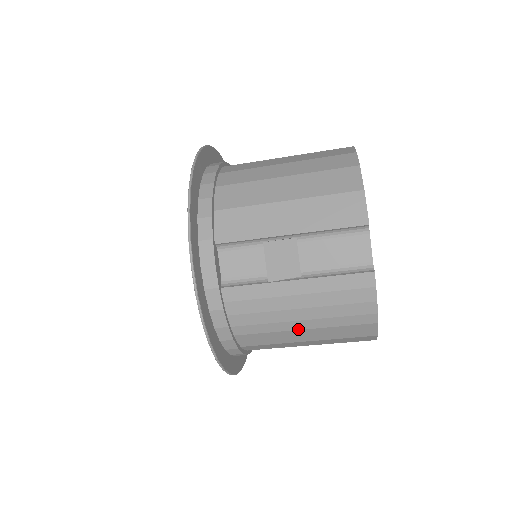
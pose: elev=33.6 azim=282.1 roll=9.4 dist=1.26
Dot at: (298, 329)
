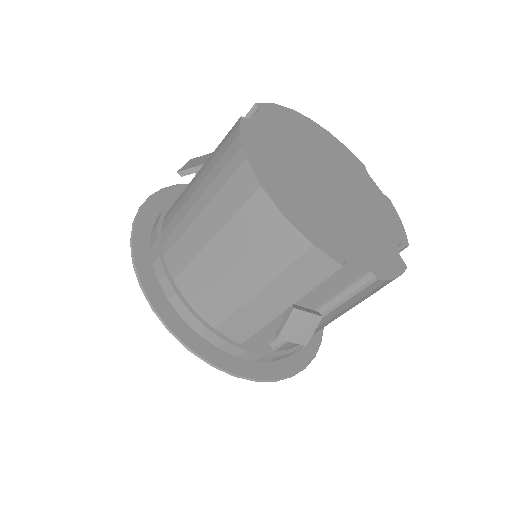
Dot at: (197, 215)
